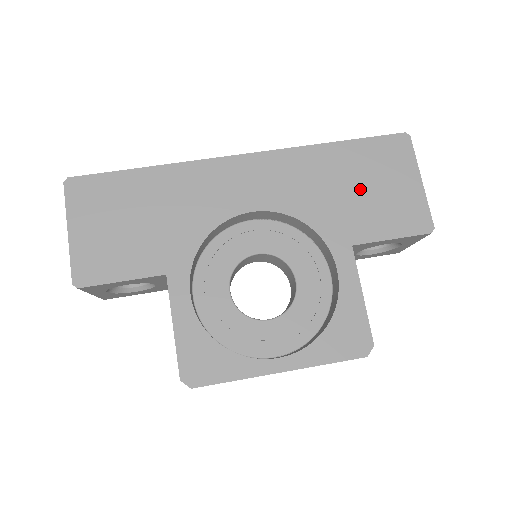
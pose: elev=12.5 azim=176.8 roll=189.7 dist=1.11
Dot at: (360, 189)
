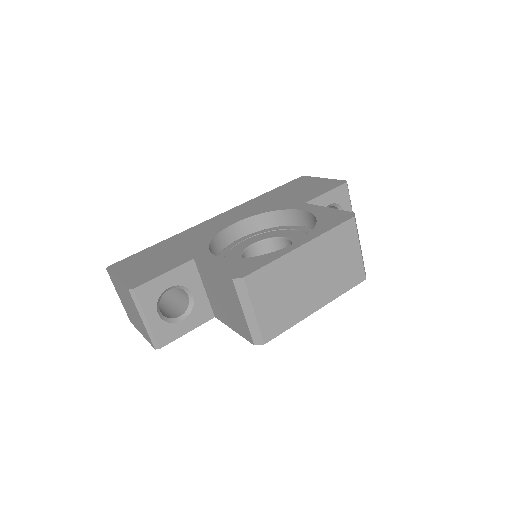
Dot at: (292, 193)
